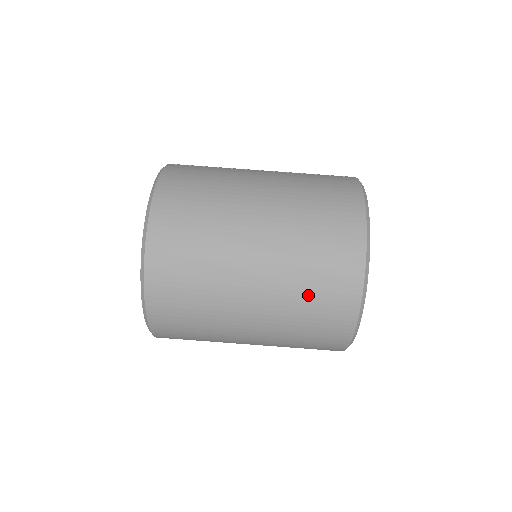
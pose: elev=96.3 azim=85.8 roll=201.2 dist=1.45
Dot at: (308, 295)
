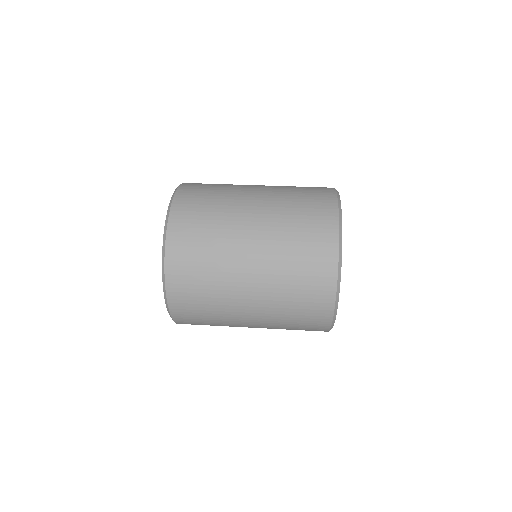
Dot at: (297, 192)
